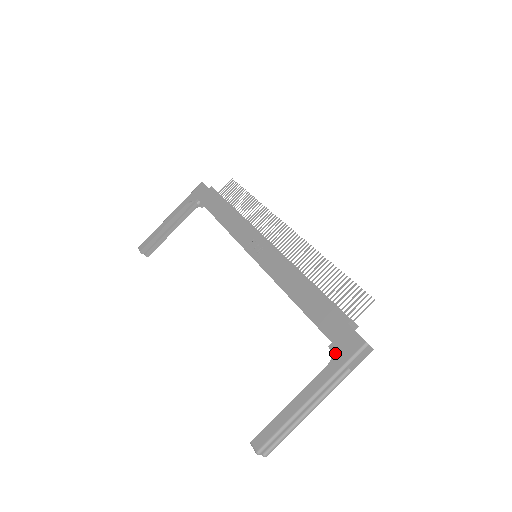
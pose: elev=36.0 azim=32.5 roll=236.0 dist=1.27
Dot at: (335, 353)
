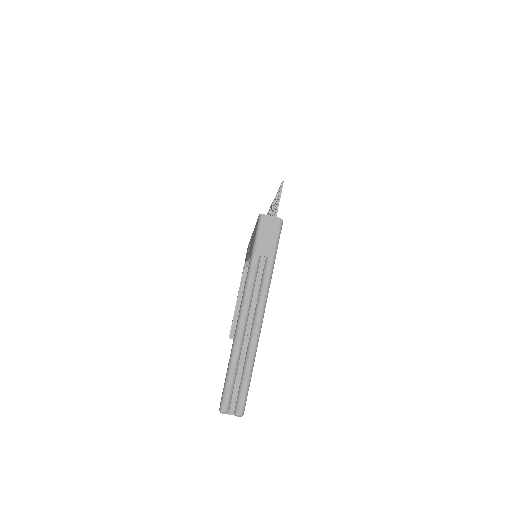
Dot at: occluded
